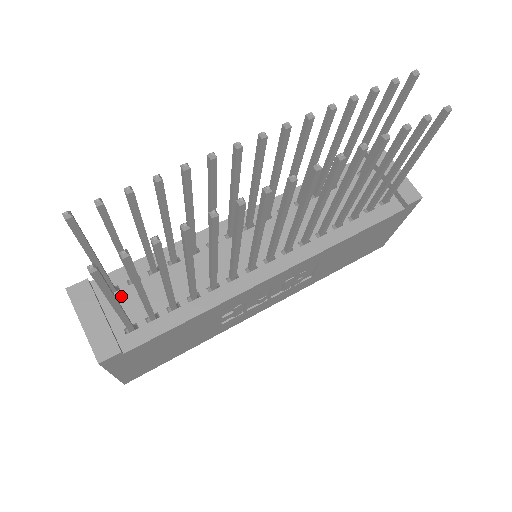
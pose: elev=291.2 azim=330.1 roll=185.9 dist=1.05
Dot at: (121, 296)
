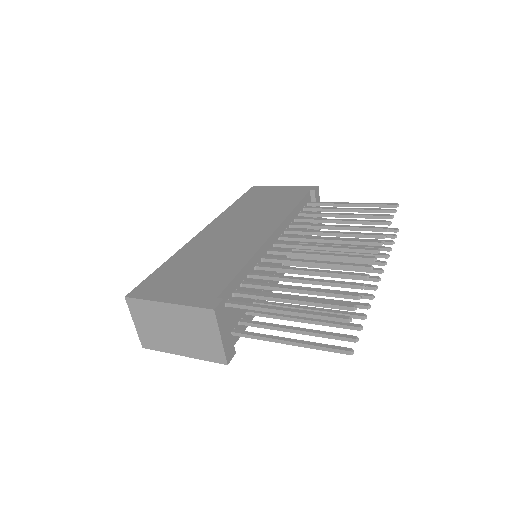
Dot at: (230, 308)
